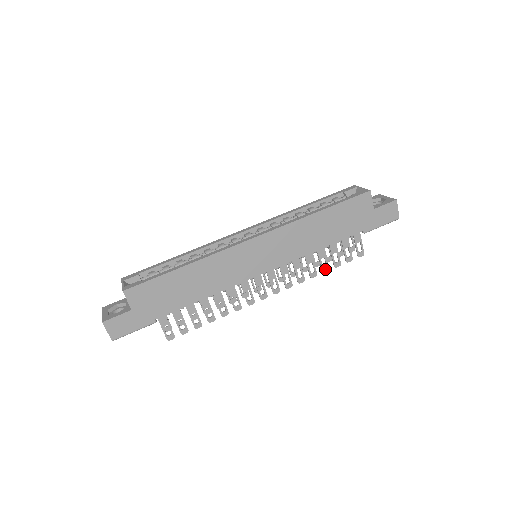
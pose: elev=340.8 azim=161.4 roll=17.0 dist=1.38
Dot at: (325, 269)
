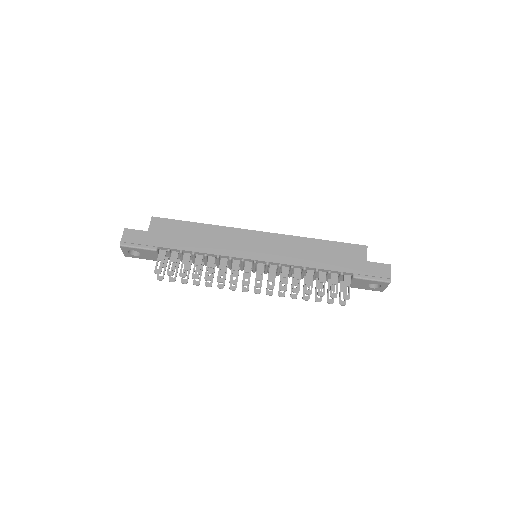
Dot at: (308, 291)
